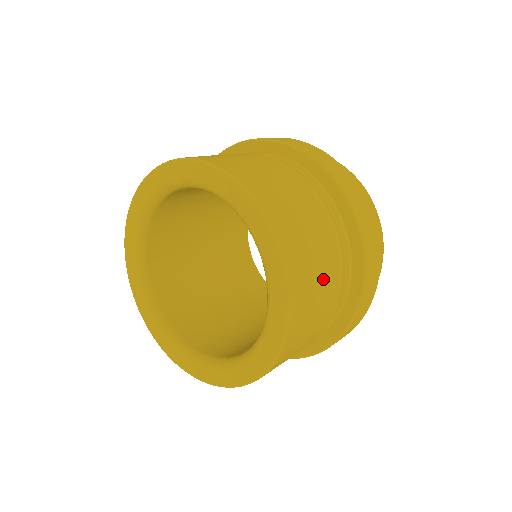
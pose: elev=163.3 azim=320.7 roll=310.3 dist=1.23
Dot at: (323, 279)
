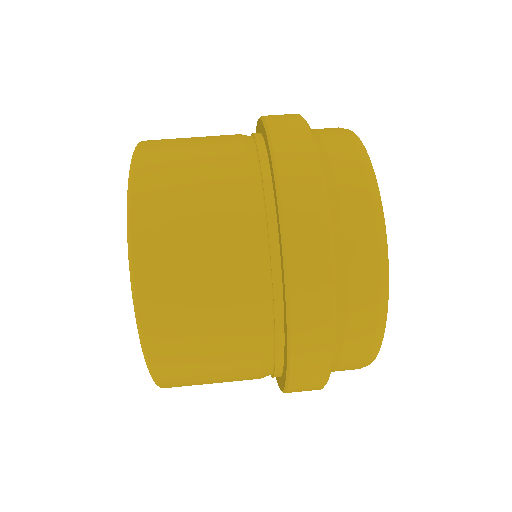
Dot at: occluded
